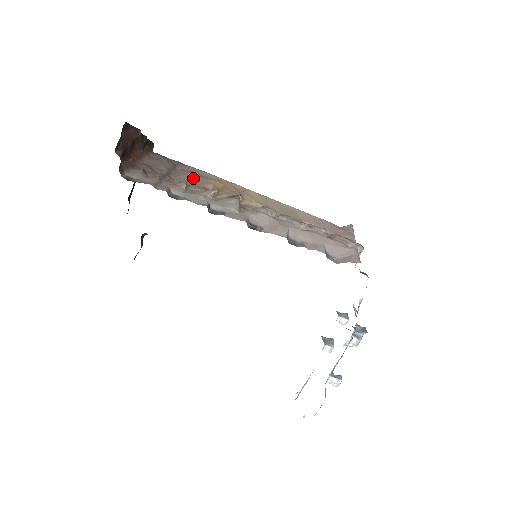
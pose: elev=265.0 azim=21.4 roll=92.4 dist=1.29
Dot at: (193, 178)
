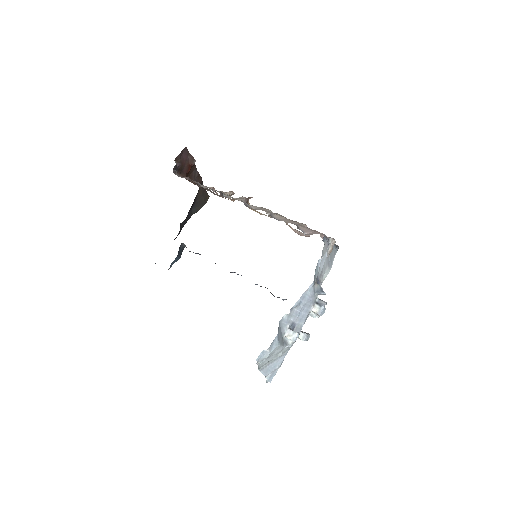
Dot at: (222, 196)
